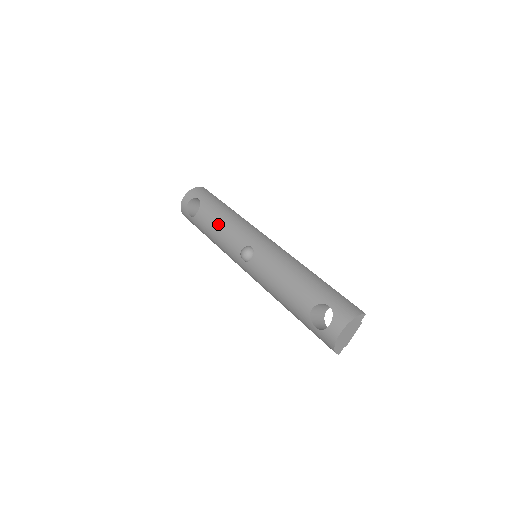
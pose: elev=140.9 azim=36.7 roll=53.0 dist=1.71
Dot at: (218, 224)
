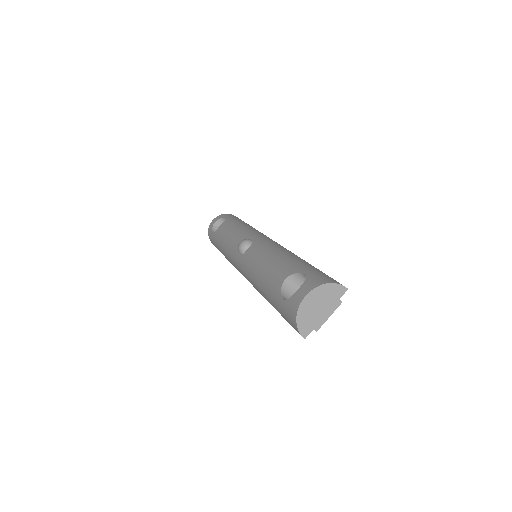
Dot at: (232, 230)
